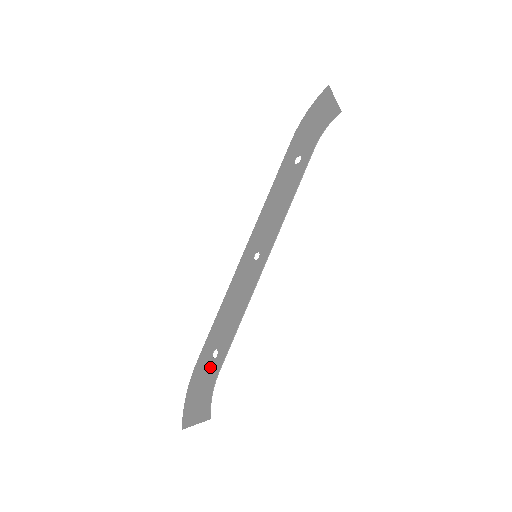
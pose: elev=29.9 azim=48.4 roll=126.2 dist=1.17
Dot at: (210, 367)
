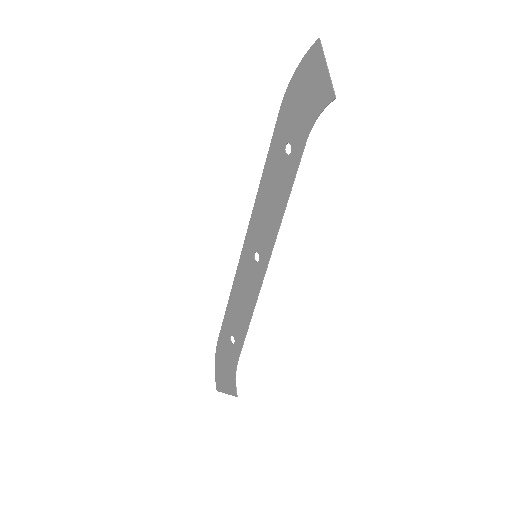
Dot at: (230, 350)
